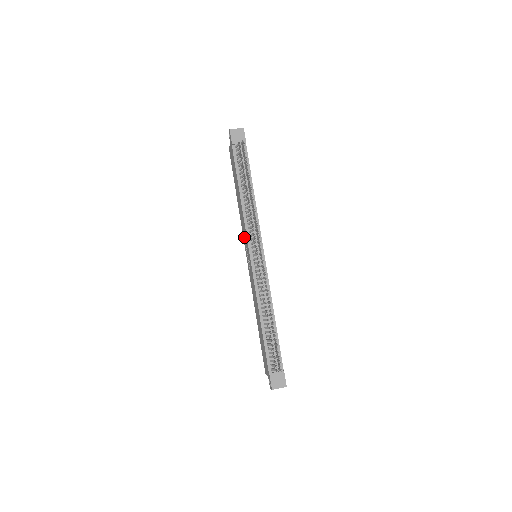
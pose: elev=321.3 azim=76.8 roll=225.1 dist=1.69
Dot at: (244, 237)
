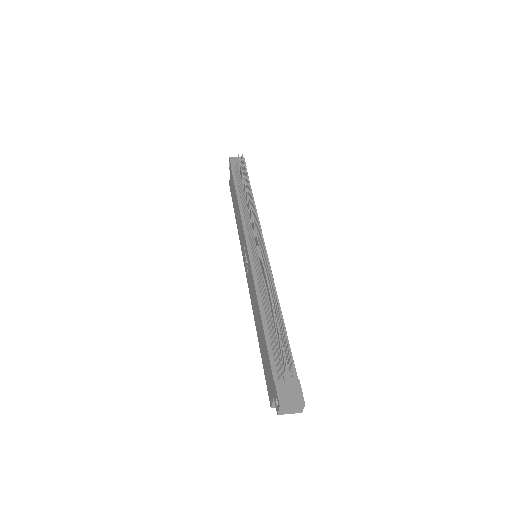
Dot at: (242, 244)
